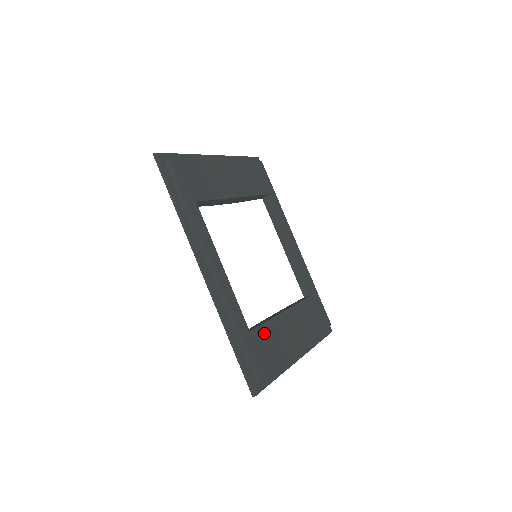
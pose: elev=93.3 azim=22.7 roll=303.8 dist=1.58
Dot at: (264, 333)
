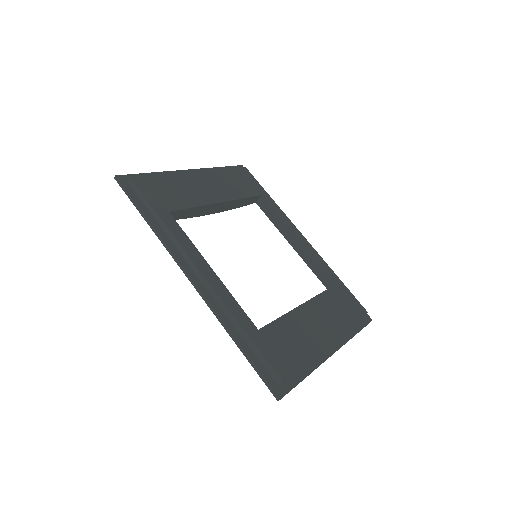
Dot at: (278, 330)
